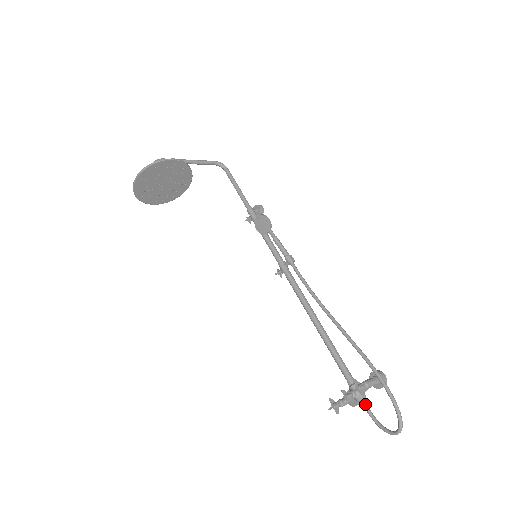
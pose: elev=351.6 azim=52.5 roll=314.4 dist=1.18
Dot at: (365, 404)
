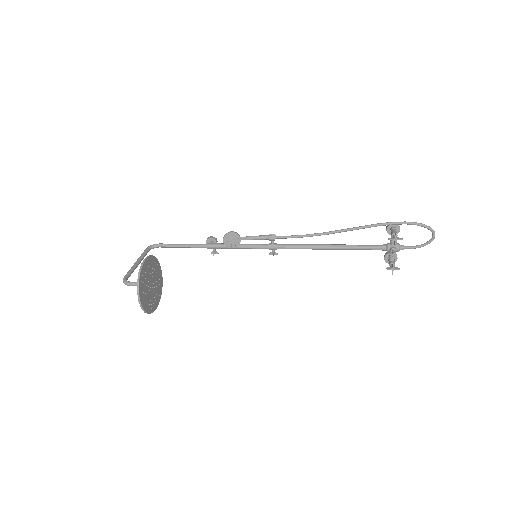
Dot at: (404, 247)
